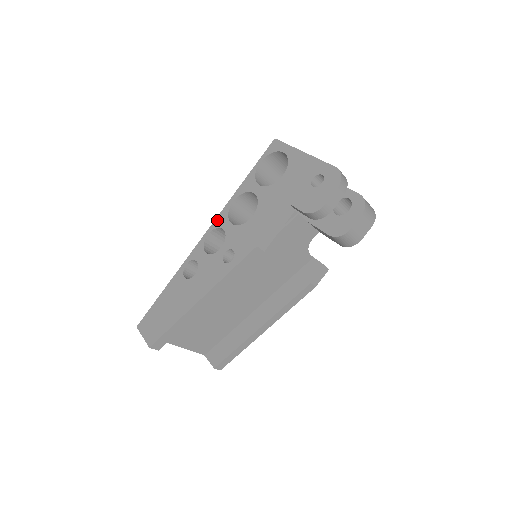
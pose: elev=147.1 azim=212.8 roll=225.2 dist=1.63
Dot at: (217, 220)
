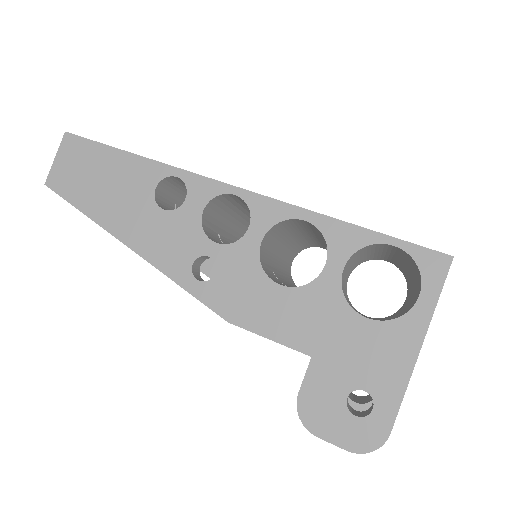
Dot at: (264, 202)
